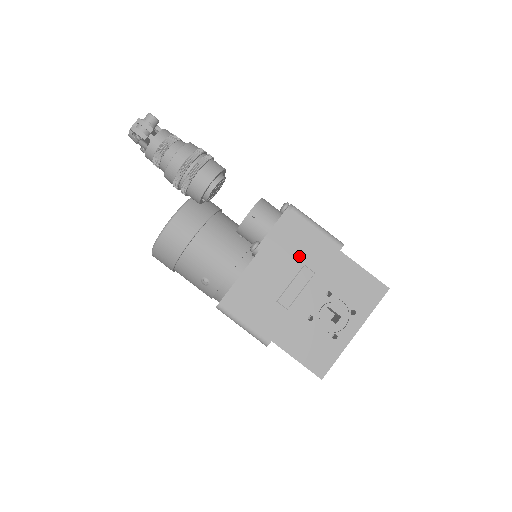
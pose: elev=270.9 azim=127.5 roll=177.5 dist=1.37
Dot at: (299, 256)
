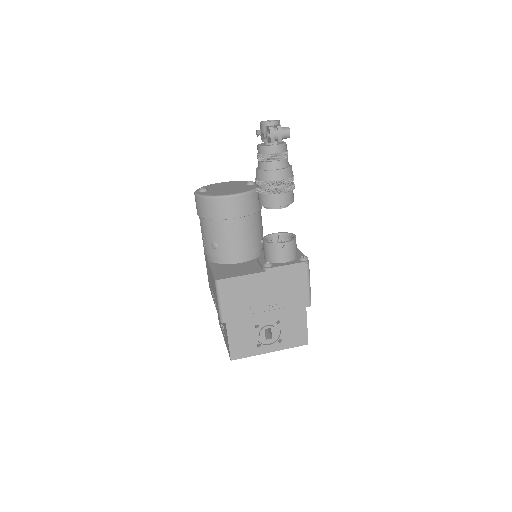
Dot at: (285, 292)
